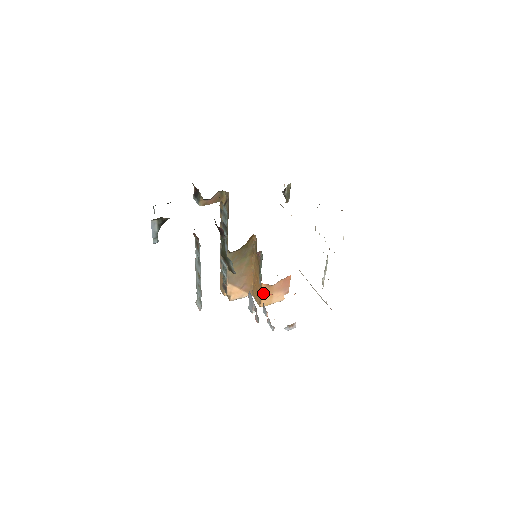
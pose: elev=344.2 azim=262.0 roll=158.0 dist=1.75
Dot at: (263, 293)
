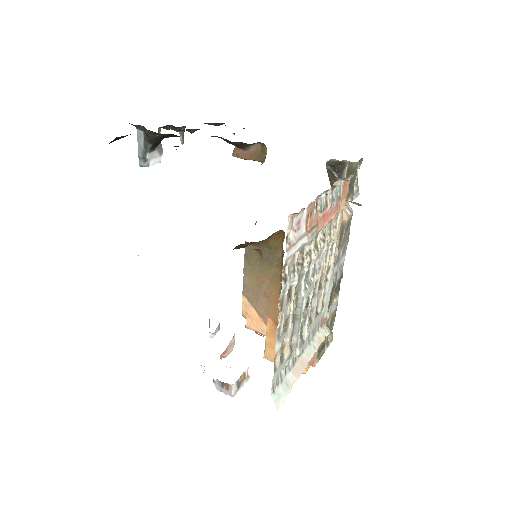
Dot at: (269, 334)
